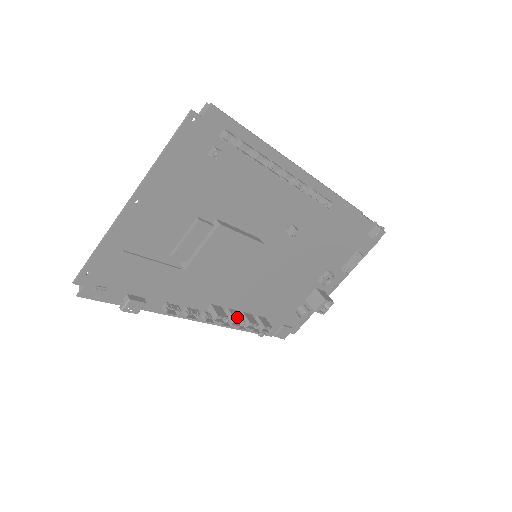
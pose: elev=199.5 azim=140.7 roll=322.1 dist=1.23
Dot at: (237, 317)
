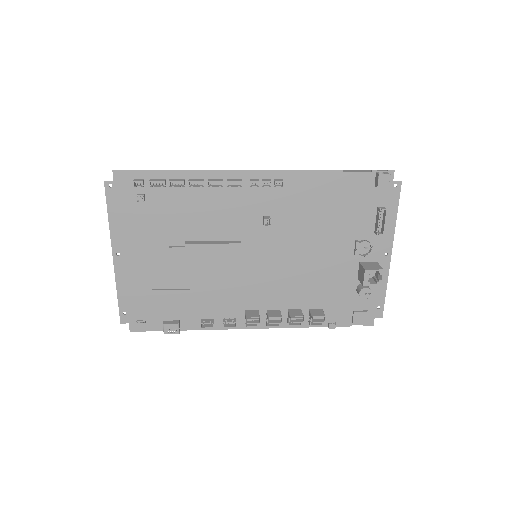
Dot at: (274, 315)
